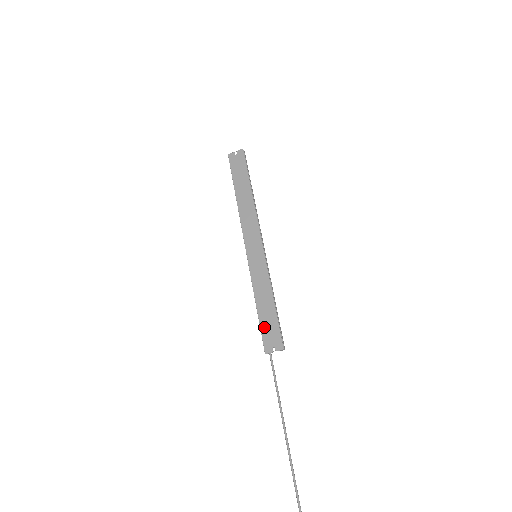
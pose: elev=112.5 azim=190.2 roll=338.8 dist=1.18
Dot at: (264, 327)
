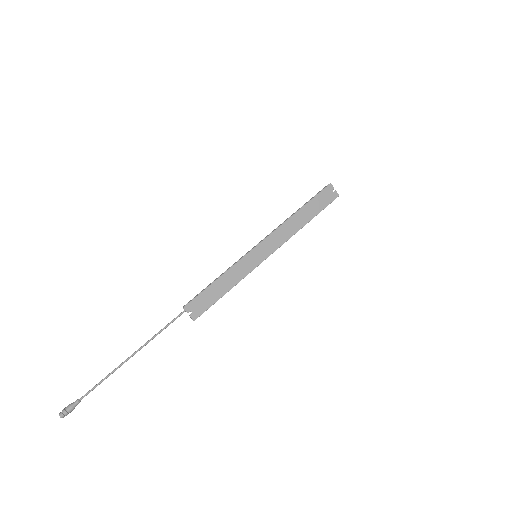
Dot at: (204, 295)
